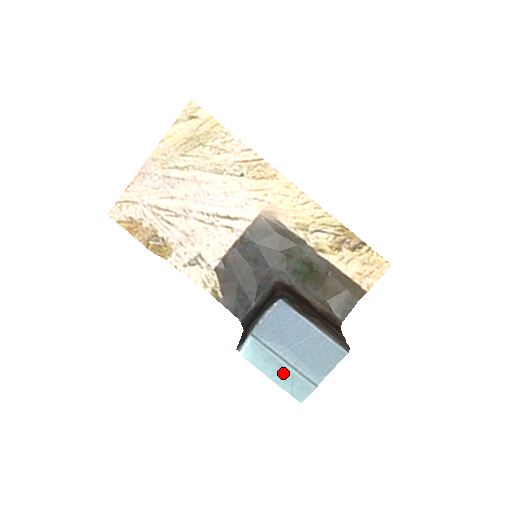
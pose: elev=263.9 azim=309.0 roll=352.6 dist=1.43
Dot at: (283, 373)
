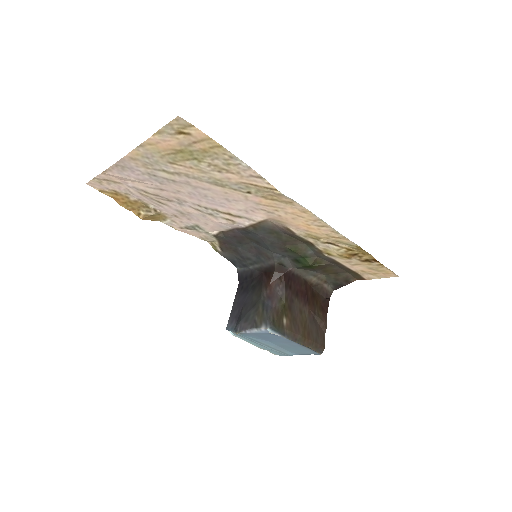
Dot at: (264, 347)
